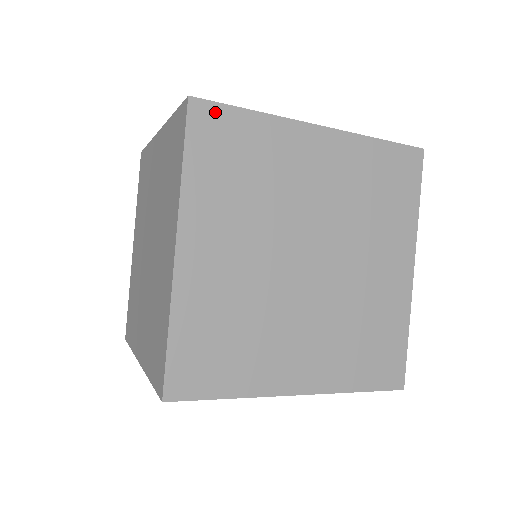
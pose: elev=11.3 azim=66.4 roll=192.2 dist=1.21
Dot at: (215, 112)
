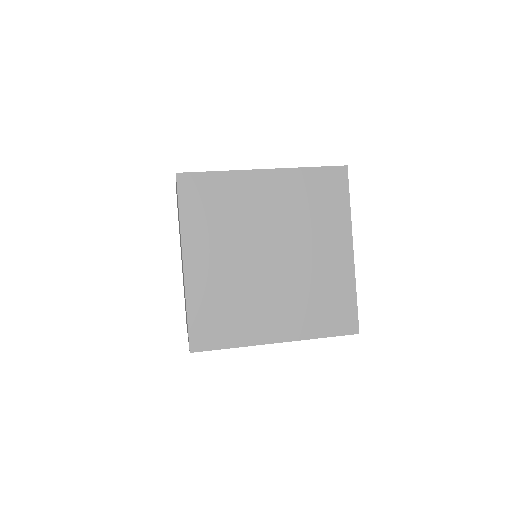
Dot at: (206, 350)
